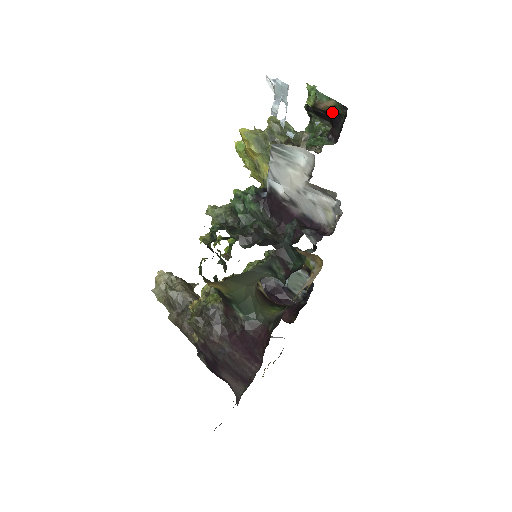
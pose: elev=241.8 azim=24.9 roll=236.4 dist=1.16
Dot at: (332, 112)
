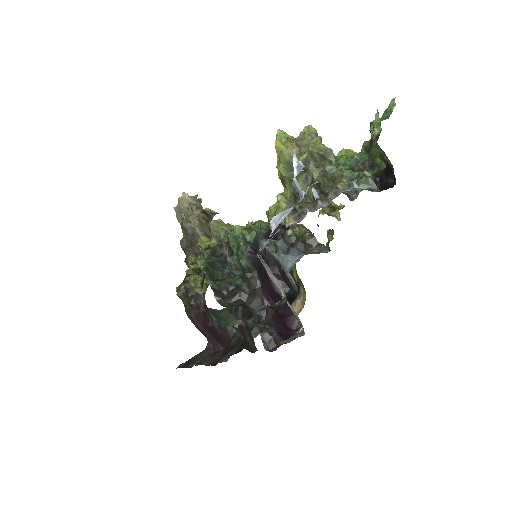
Dot at: occluded
